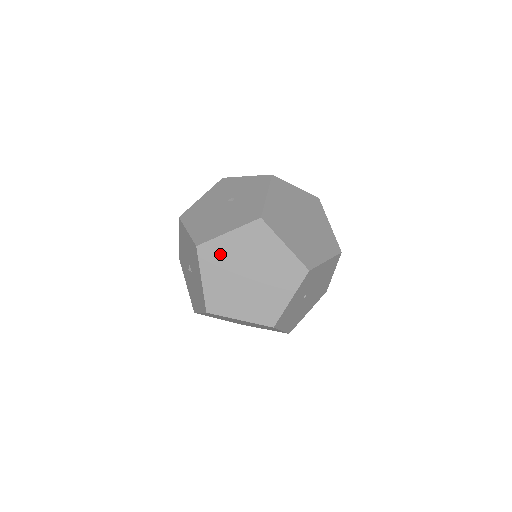
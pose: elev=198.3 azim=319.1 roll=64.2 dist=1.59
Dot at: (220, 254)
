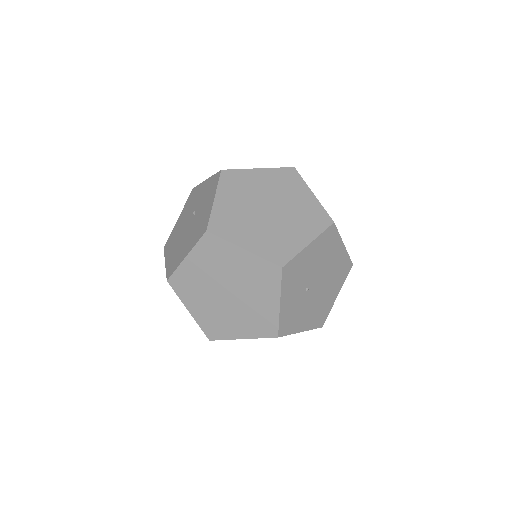
Dot at: (190, 281)
